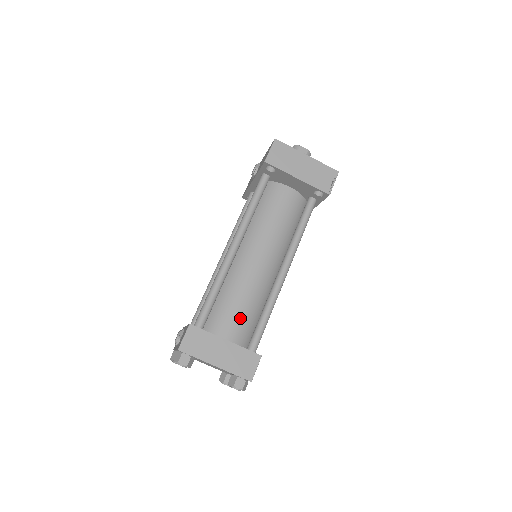
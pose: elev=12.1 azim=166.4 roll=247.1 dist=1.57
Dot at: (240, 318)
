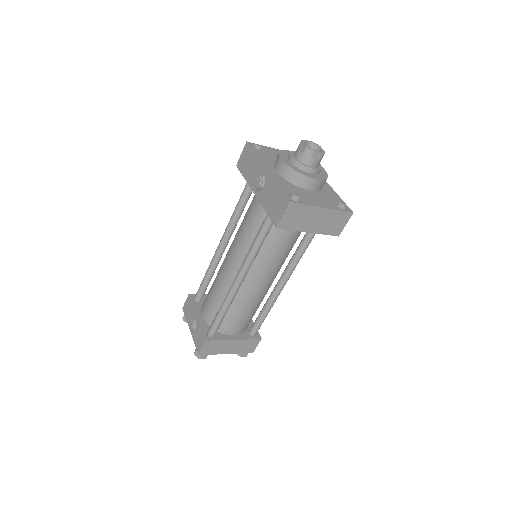
Dot at: (245, 320)
